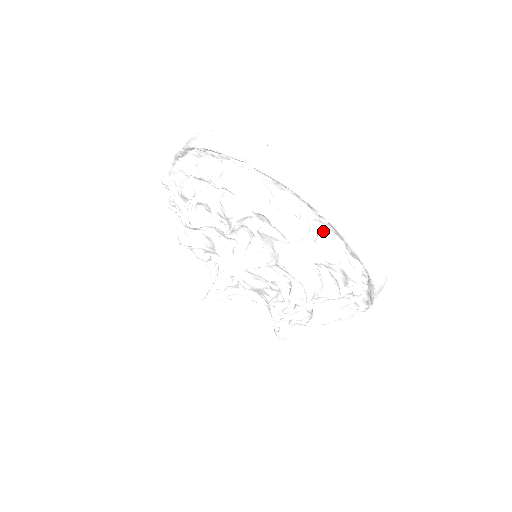
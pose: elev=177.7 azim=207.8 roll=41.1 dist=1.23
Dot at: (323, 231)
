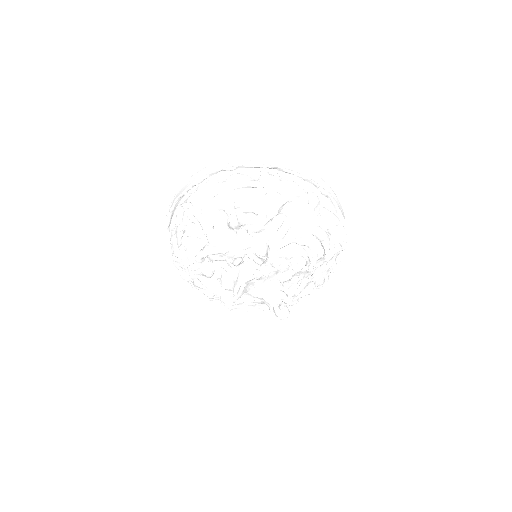
Dot at: occluded
